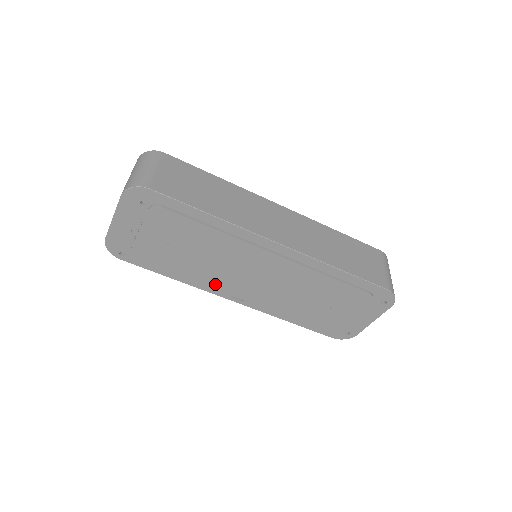
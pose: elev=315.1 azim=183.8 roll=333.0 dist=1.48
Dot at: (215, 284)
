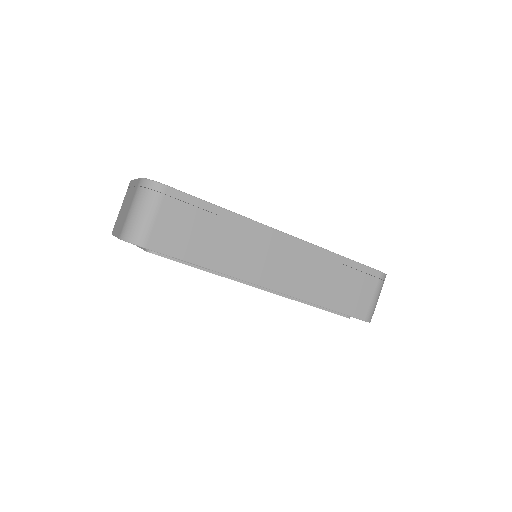
Dot at: occluded
